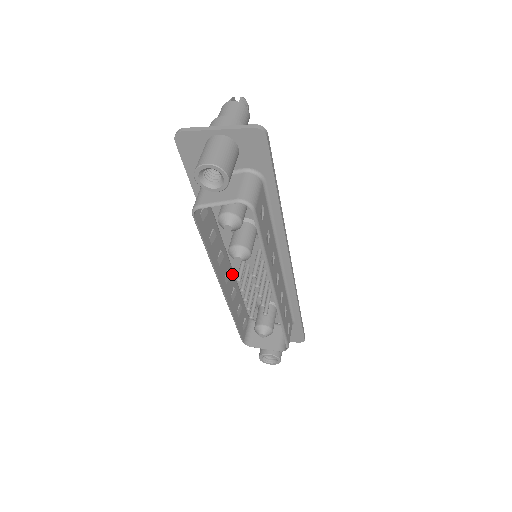
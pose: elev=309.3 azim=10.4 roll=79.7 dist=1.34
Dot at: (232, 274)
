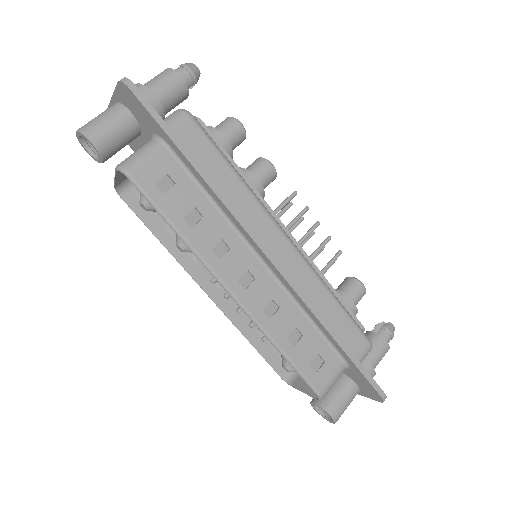
Dot at: occluded
